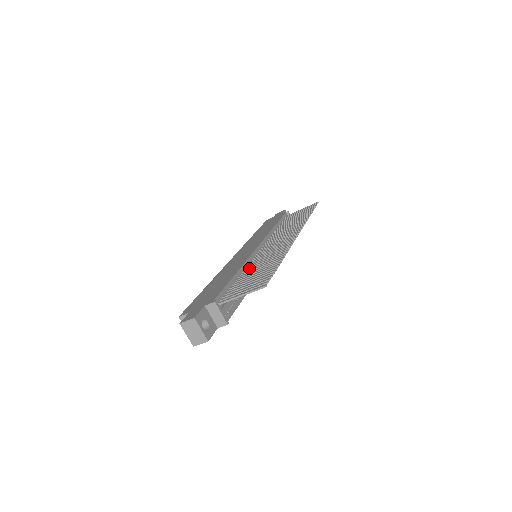
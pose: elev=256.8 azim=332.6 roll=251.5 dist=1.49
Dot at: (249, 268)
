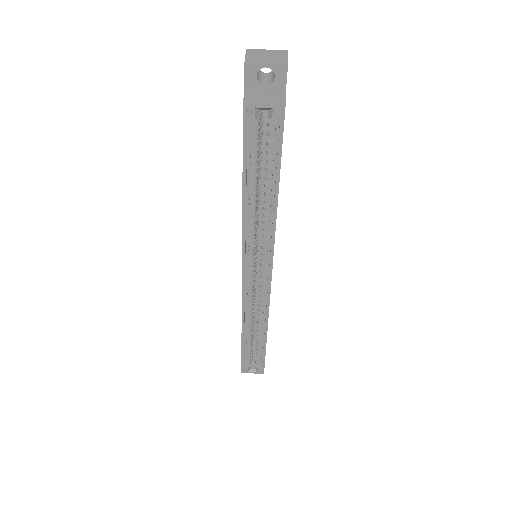
Dot at: occluded
